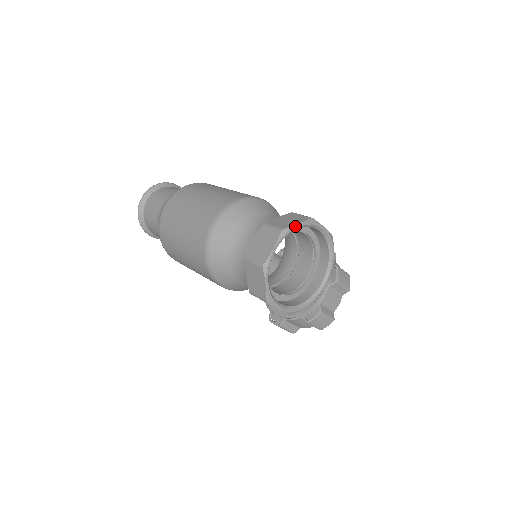
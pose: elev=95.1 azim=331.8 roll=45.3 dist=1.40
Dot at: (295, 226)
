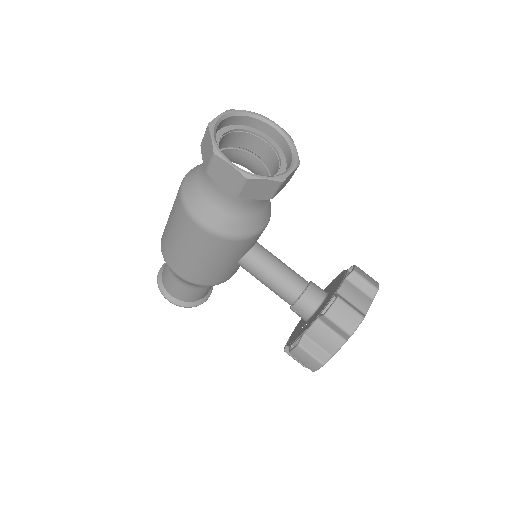
Dot at: (243, 111)
